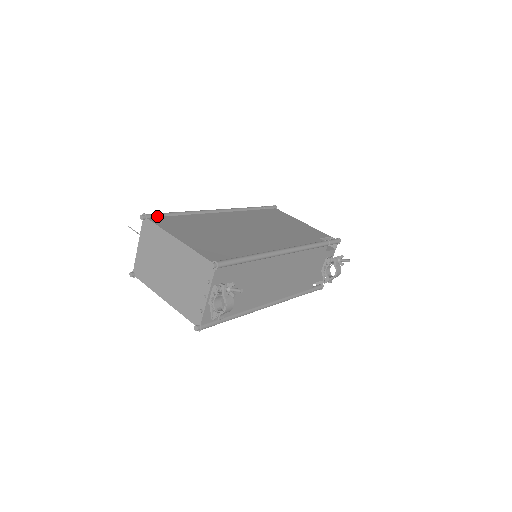
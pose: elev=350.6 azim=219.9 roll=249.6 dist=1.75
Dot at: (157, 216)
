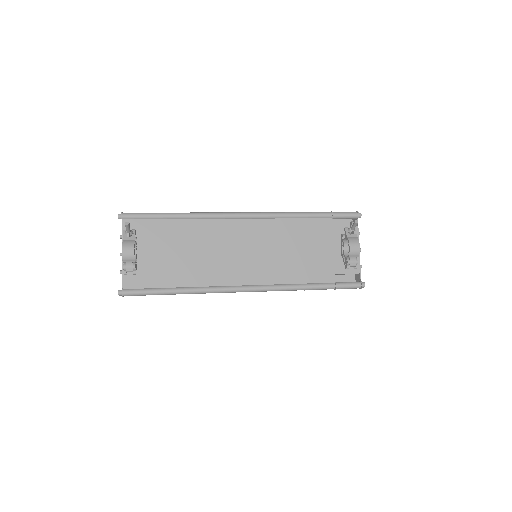
Dot at: occluded
